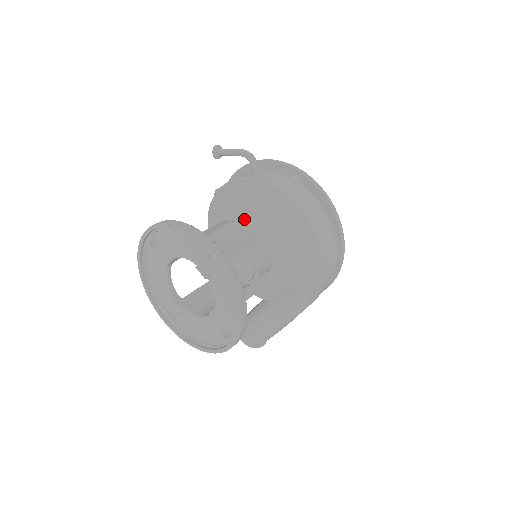
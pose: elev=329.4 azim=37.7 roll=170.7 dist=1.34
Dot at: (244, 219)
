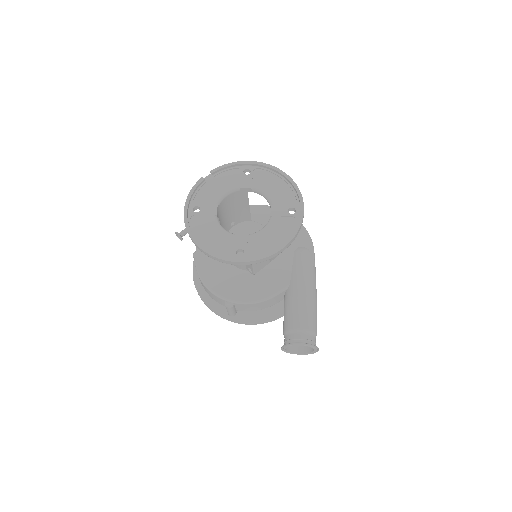
Dot at: occluded
